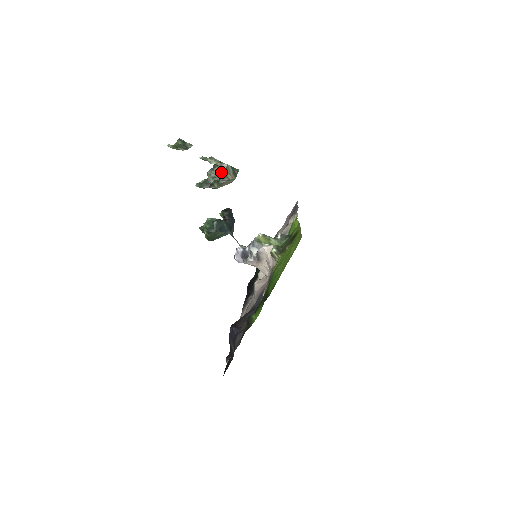
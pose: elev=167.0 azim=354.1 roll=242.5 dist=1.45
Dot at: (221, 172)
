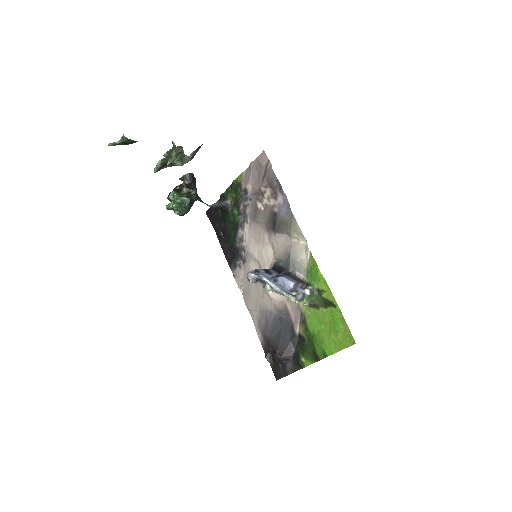
Dot at: (187, 158)
